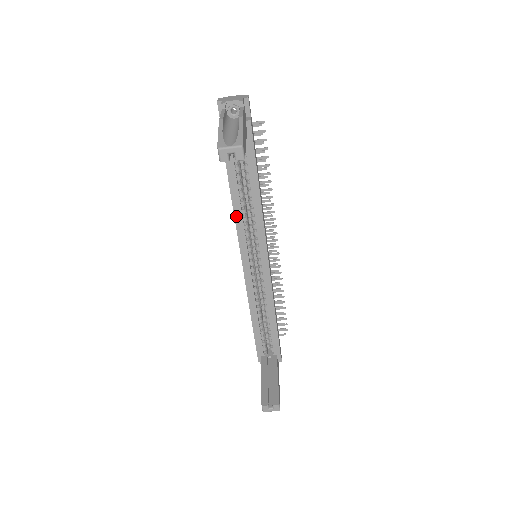
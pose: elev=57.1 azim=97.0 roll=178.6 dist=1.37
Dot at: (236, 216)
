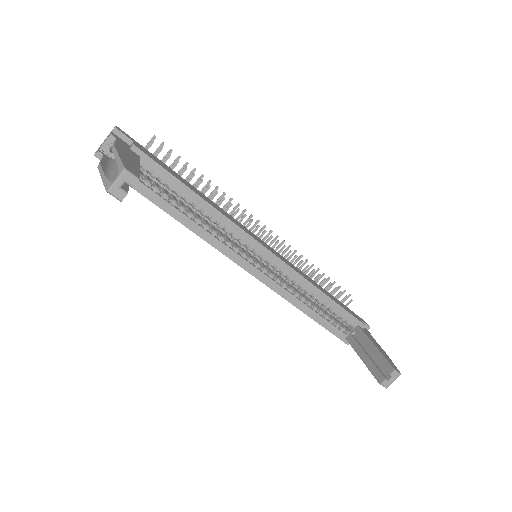
Dot at: (203, 237)
